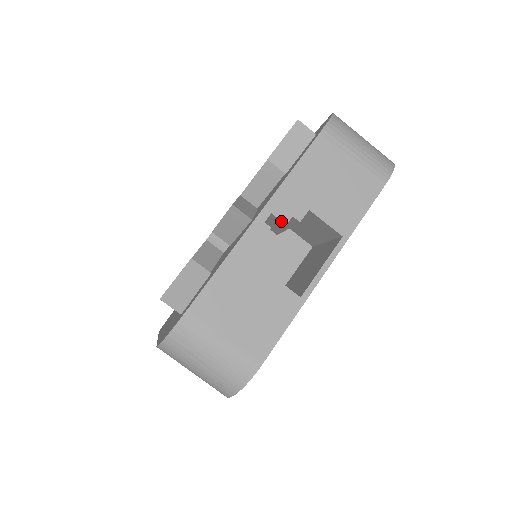
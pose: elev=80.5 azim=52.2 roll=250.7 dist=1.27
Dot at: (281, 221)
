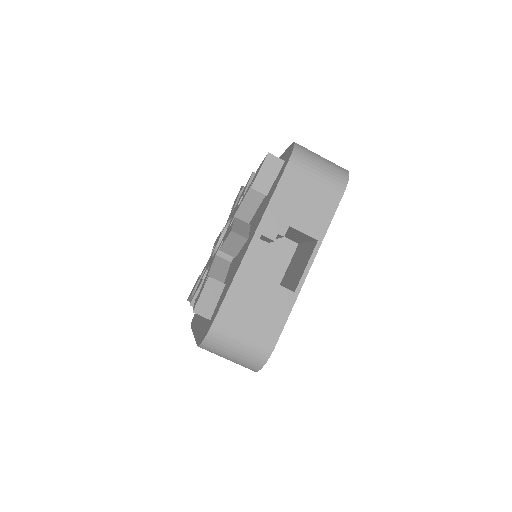
Dot at: (270, 239)
